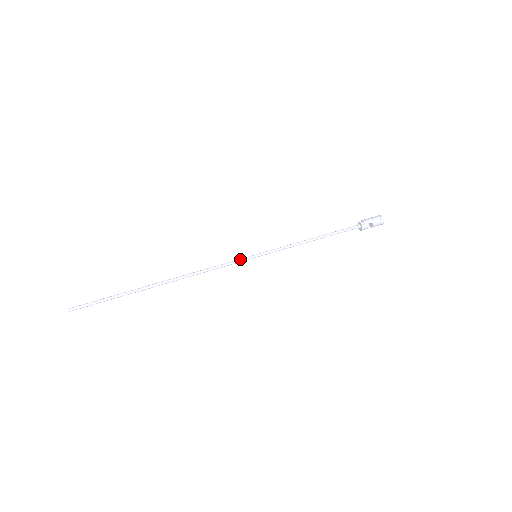
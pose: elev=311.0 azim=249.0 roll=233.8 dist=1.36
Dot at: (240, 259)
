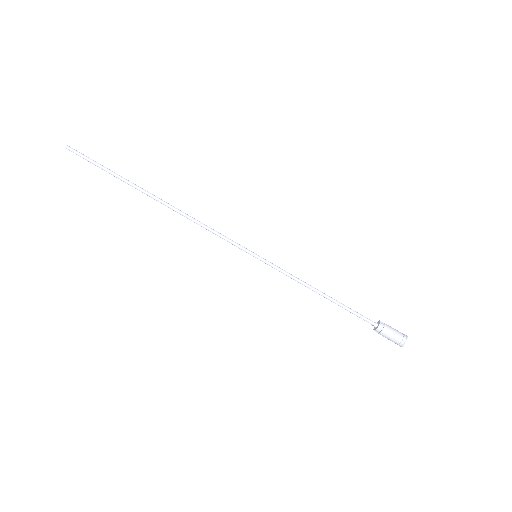
Dot at: (238, 247)
